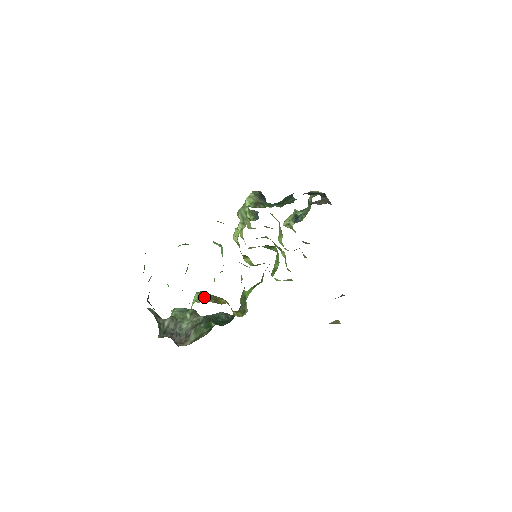
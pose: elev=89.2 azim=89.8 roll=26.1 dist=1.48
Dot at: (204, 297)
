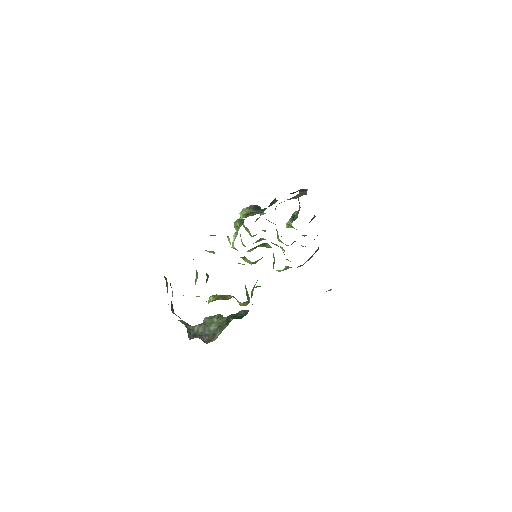
Dot at: (214, 298)
